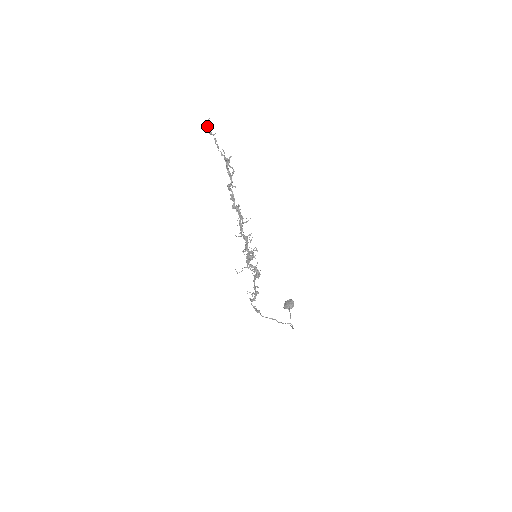
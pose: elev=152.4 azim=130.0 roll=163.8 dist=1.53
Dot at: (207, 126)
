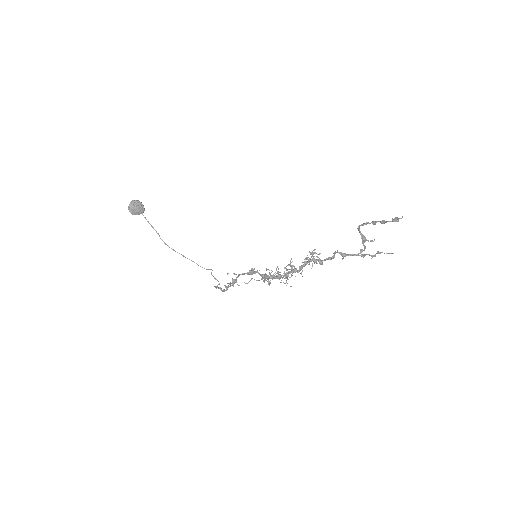
Dot at: (393, 221)
